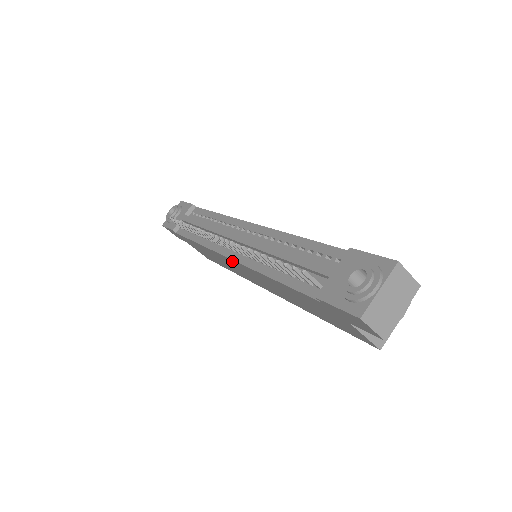
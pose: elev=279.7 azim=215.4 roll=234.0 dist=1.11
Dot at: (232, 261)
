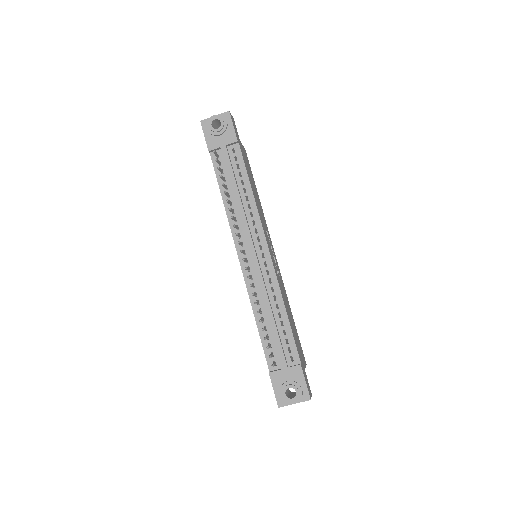
Dot at: (240, 261)
